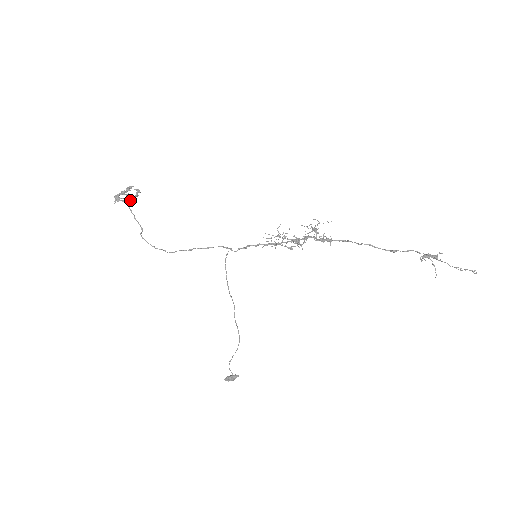
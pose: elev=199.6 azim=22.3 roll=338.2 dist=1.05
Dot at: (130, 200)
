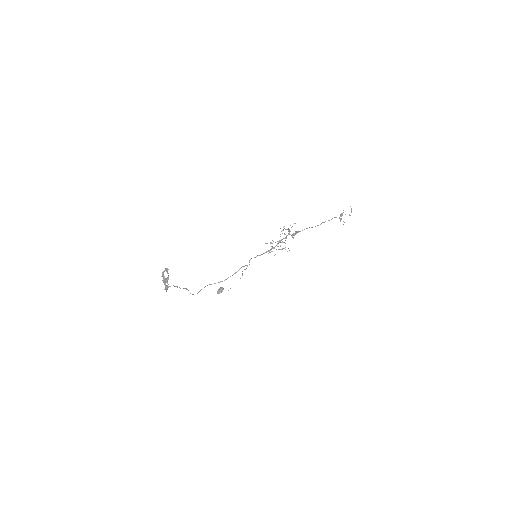
Dot at: occluded
